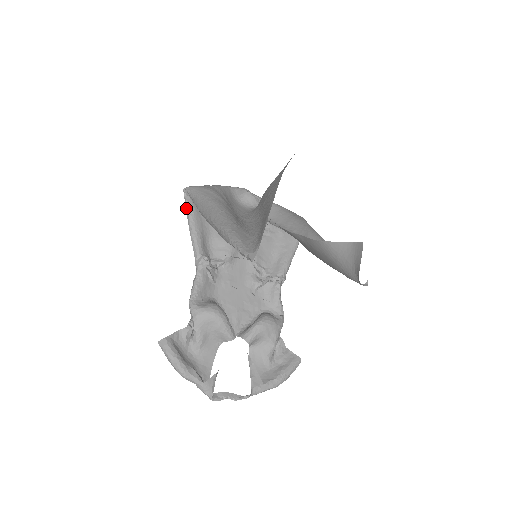
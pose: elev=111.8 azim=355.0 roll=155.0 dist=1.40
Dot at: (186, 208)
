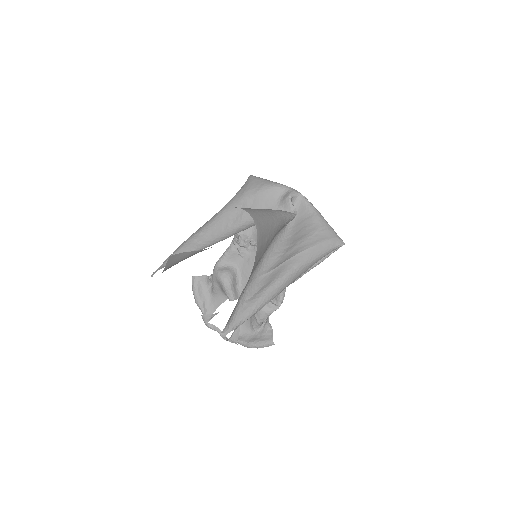
Dot at: occluded
